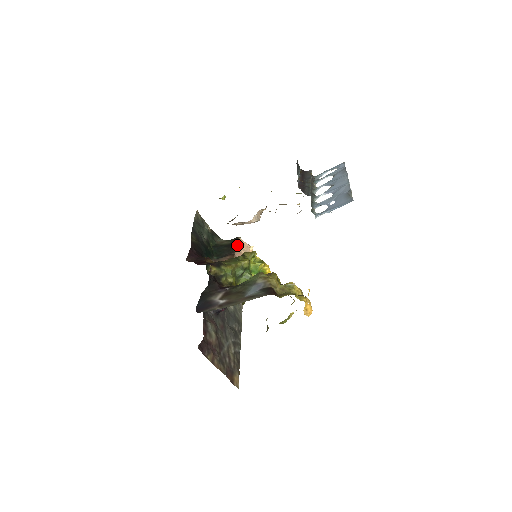
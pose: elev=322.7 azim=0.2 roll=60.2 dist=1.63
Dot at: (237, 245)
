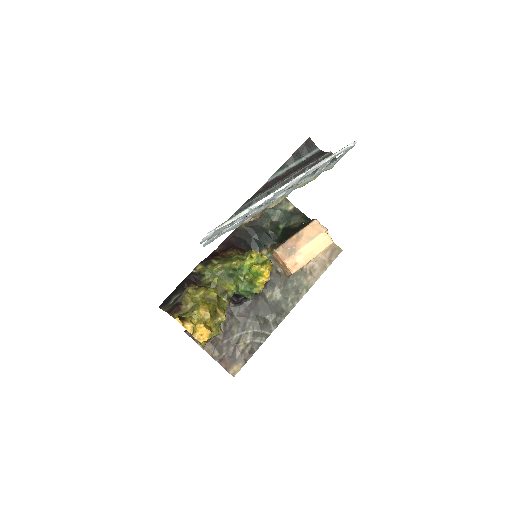
Dot at: (301, 230)
